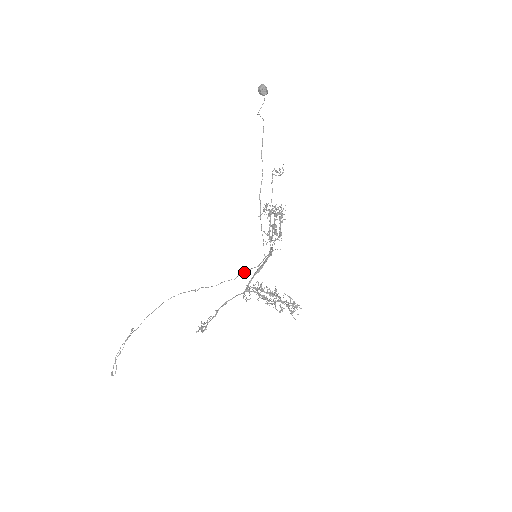
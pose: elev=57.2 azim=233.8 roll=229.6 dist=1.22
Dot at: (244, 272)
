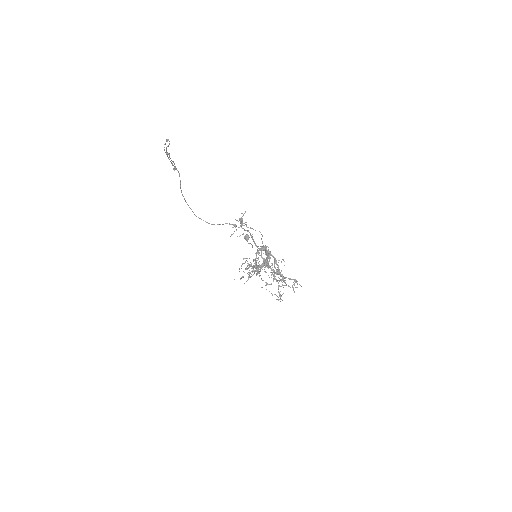
Dot at: occluded
